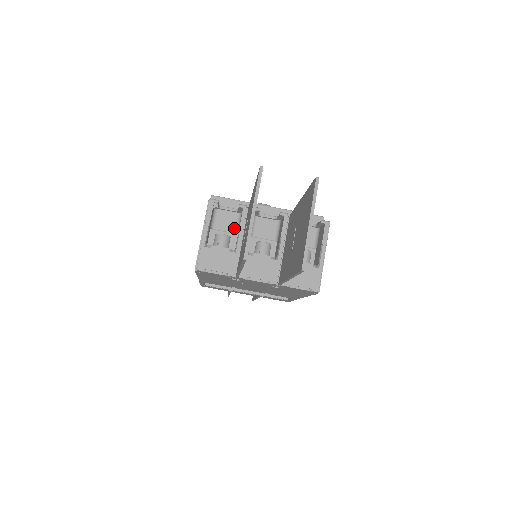
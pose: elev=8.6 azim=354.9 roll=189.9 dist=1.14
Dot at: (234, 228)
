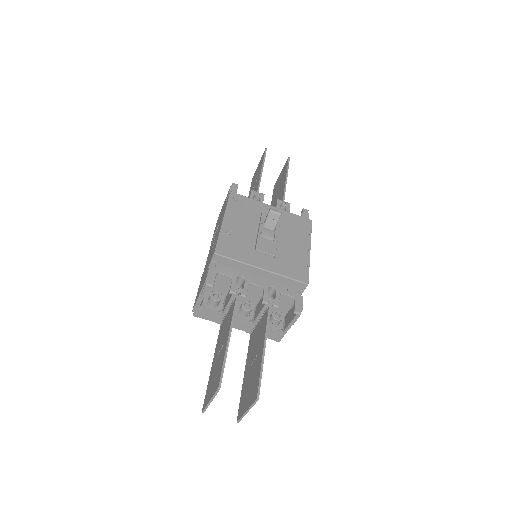
Dot at: (228, 285)
